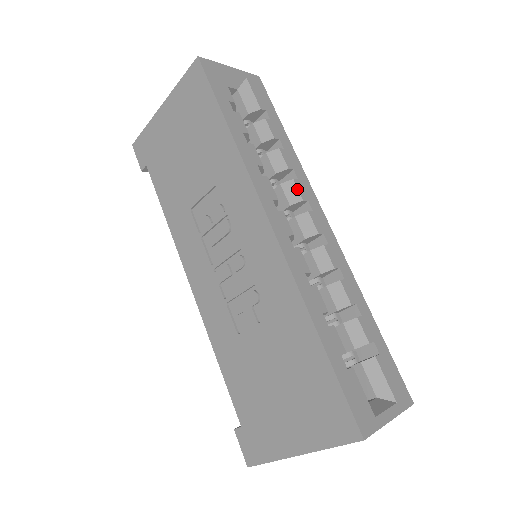
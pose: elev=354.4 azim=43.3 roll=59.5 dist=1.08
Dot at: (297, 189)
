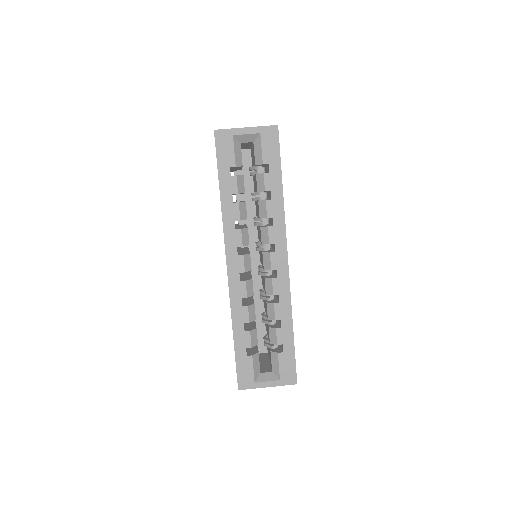
Dot at: (268, 235)
